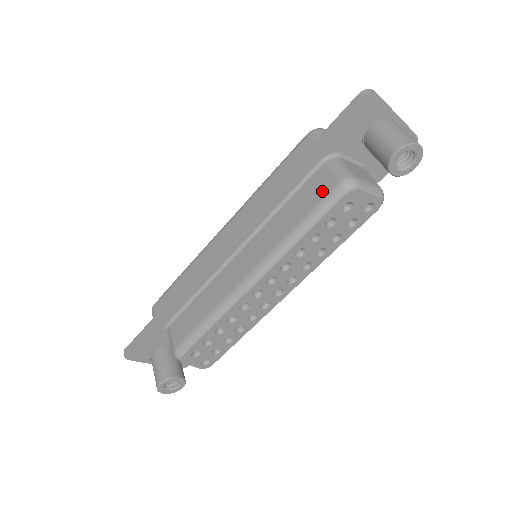
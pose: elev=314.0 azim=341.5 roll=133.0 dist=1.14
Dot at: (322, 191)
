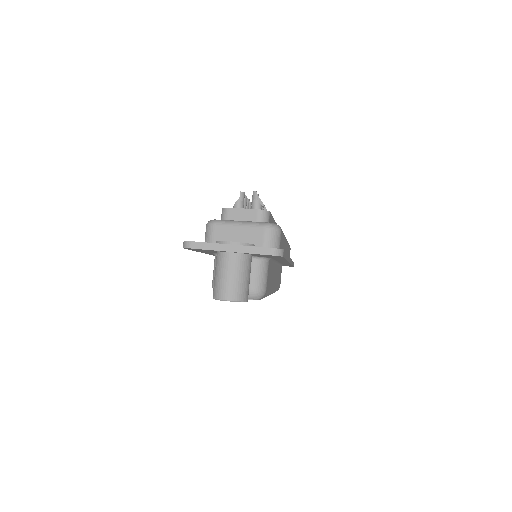
Dot at: occluded
